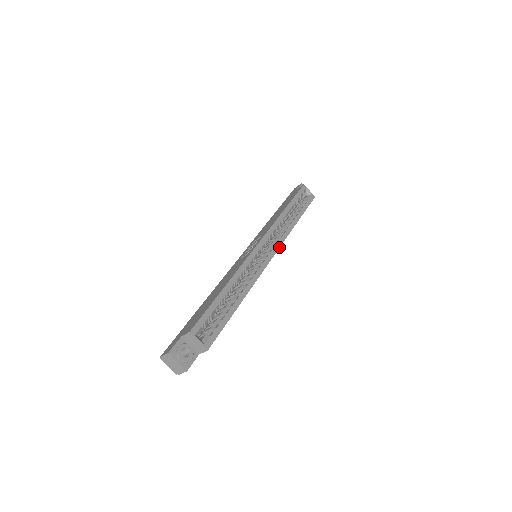
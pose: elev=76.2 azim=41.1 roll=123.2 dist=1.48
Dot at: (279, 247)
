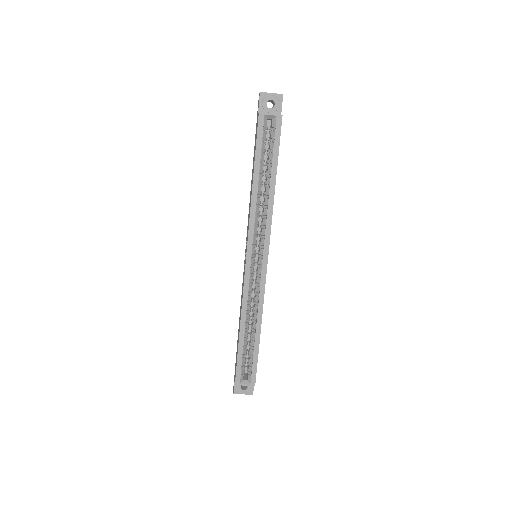
Dot at: (269, 243)
